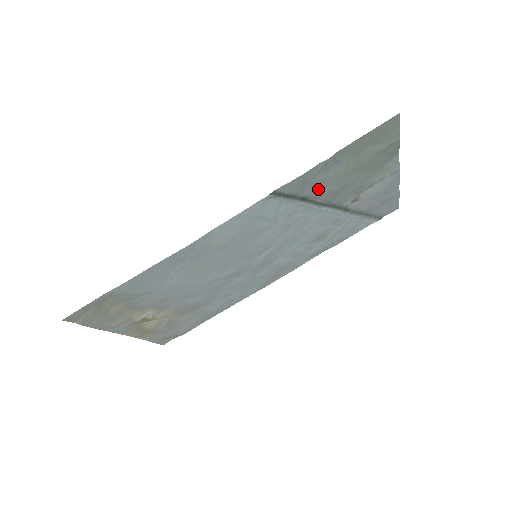
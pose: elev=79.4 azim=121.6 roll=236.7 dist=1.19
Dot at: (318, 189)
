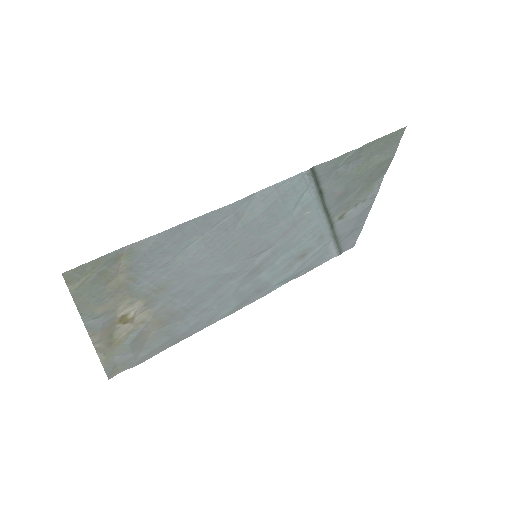
Dot at: (334, 185)
